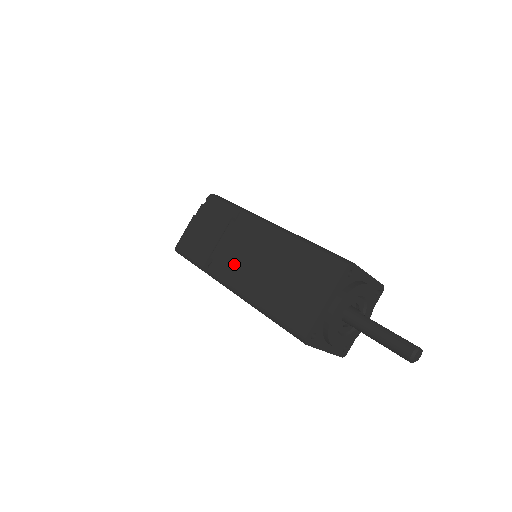
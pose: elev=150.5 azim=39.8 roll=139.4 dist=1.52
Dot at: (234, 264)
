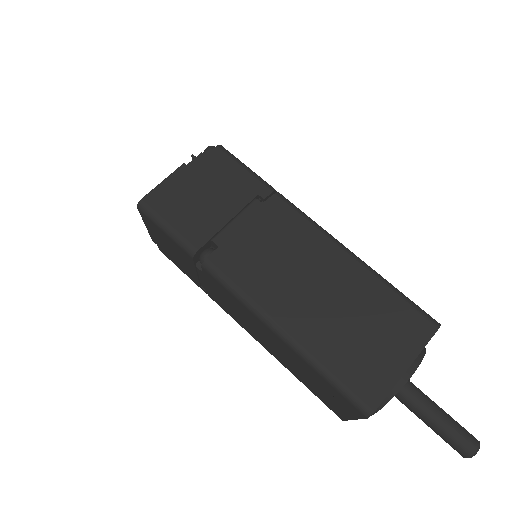
Dot at: (258, 267)
